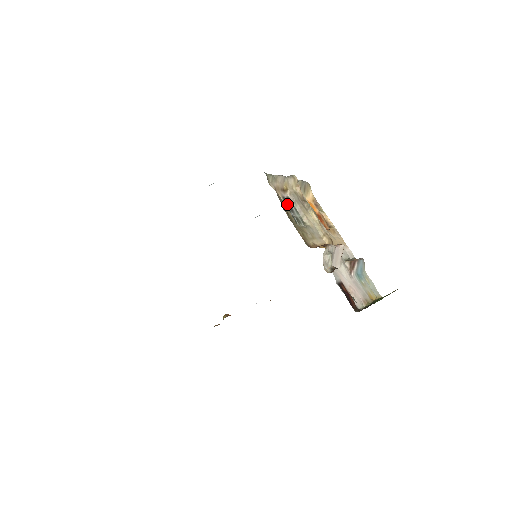
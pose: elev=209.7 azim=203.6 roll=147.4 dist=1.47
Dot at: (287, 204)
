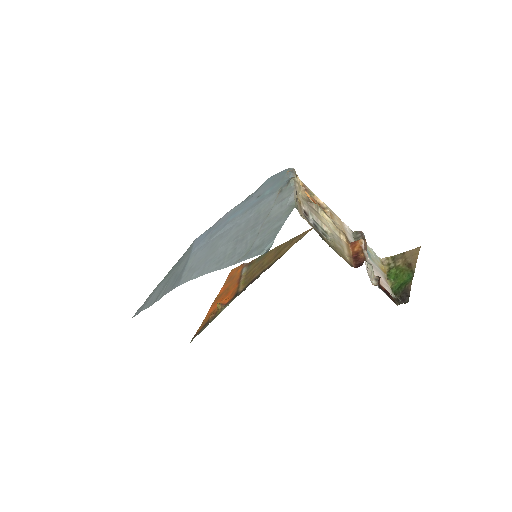
Dot at: (309, 221)
